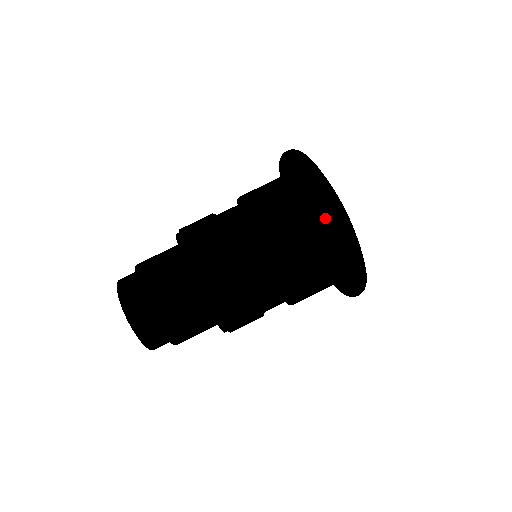
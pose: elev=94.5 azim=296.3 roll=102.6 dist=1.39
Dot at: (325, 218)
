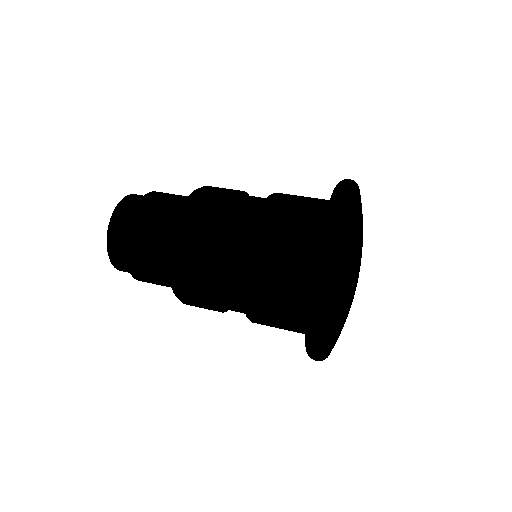
Dot at: occluded
